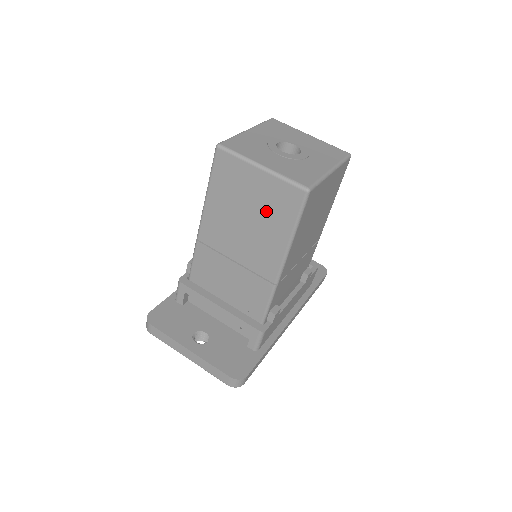
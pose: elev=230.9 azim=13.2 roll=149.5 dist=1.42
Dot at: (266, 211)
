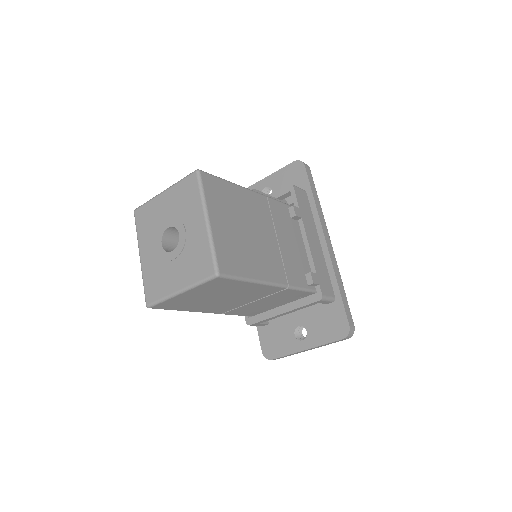
Dot at: (220, 292)
